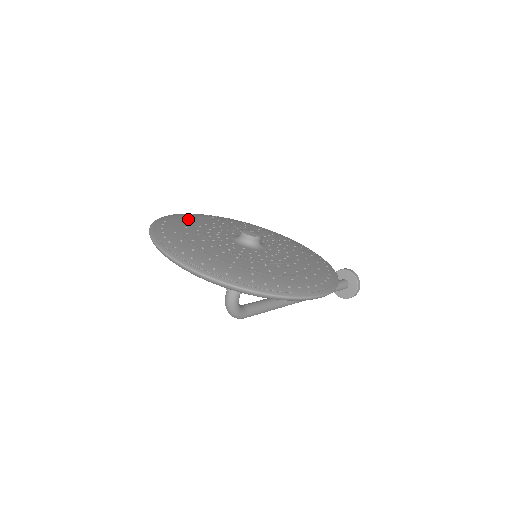
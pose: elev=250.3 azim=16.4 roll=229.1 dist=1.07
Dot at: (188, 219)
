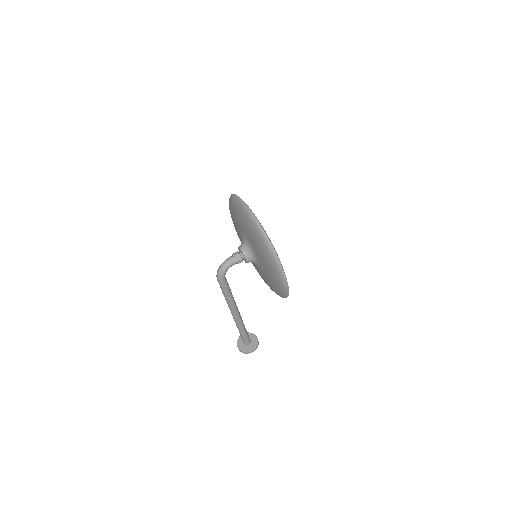
Dot at: occluded
